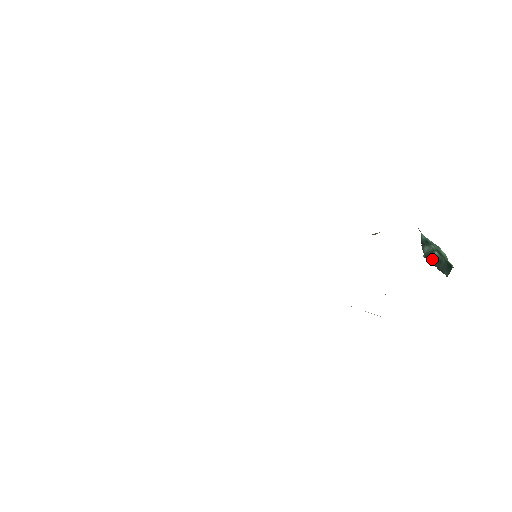
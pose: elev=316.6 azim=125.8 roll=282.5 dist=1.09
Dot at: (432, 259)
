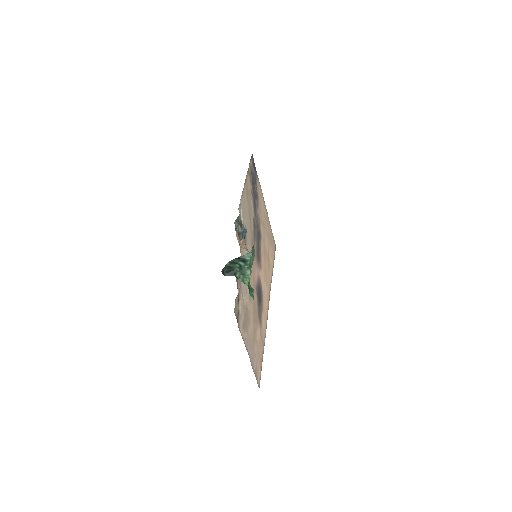
Dot at: (230, 265)
